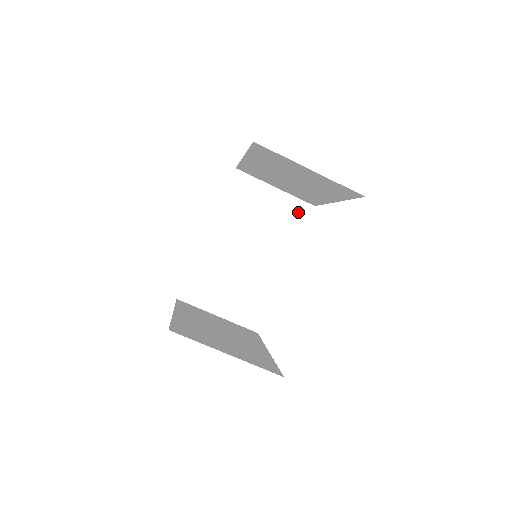
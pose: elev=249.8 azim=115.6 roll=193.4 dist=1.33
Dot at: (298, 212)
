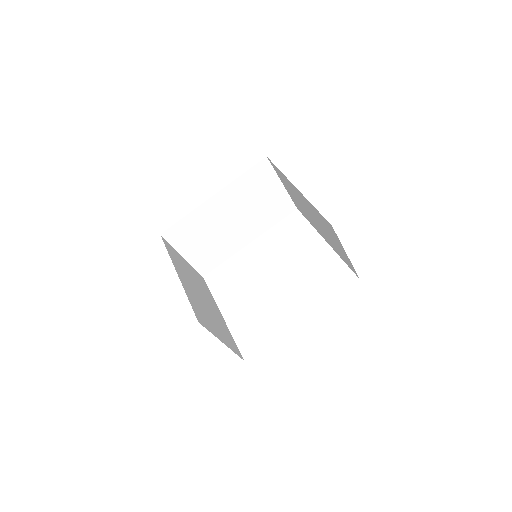
Dot at: (284, 208)
